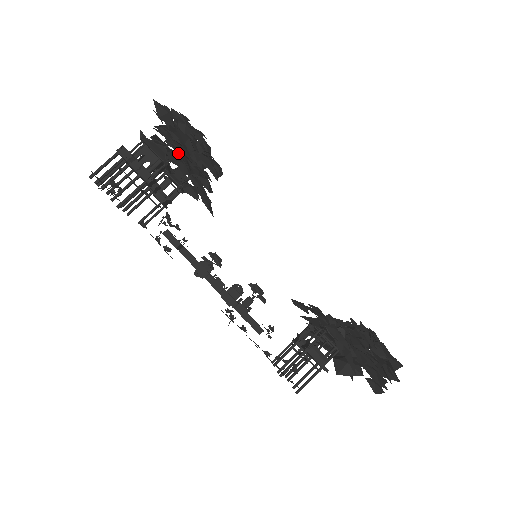
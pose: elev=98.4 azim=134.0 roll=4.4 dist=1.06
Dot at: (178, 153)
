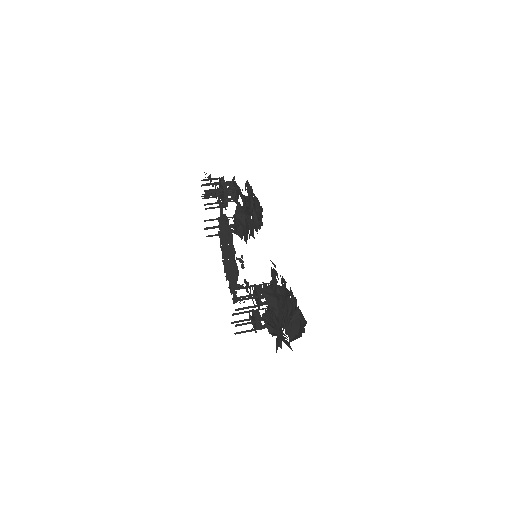
Dot at: occluded
